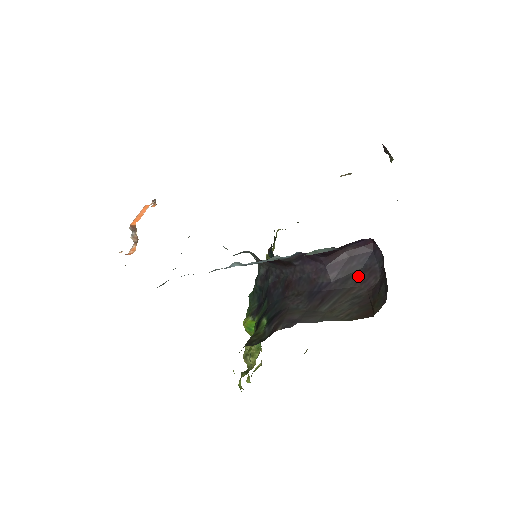
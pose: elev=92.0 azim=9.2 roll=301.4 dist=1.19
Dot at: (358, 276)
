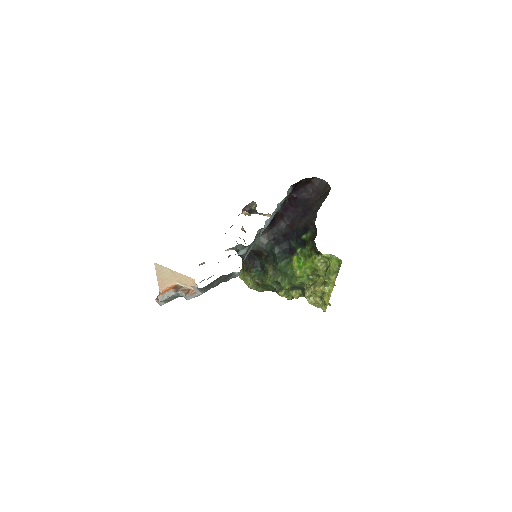
Dot at: (306, 203)
